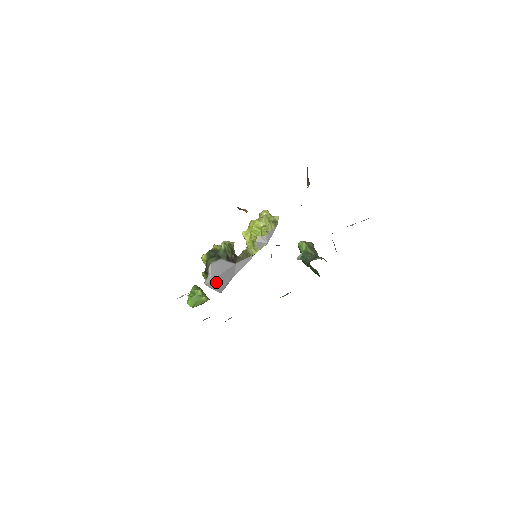
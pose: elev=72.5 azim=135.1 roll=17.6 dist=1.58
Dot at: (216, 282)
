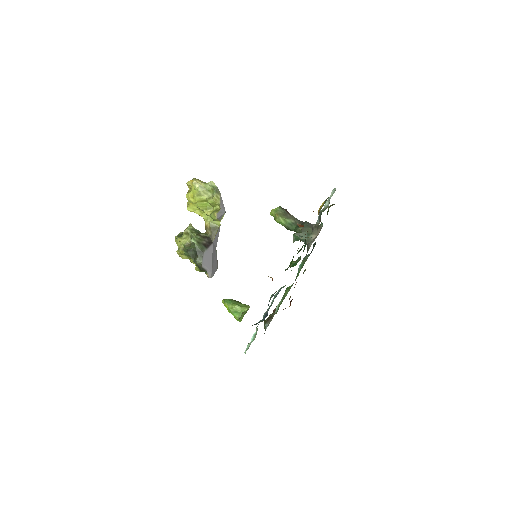
Dot at: (213, 268)
